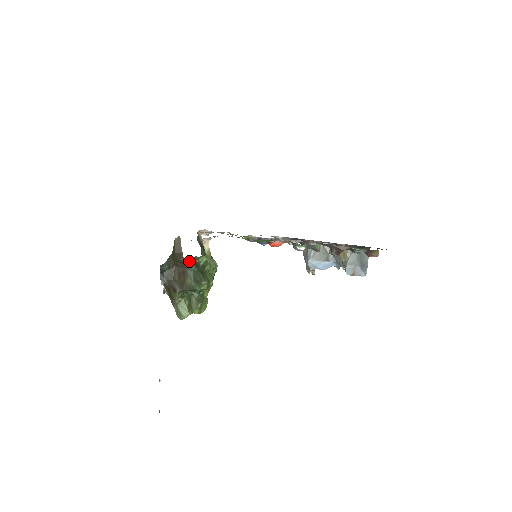
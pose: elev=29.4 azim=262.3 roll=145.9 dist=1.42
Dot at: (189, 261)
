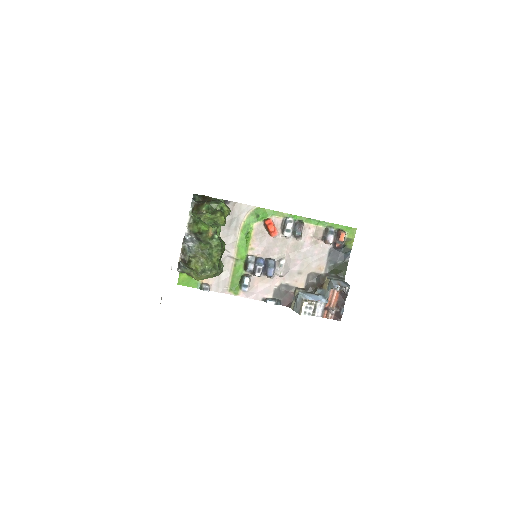
Dot at: (214, 198)
